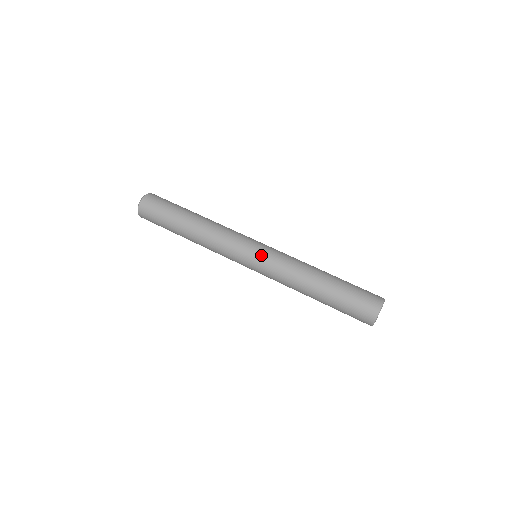
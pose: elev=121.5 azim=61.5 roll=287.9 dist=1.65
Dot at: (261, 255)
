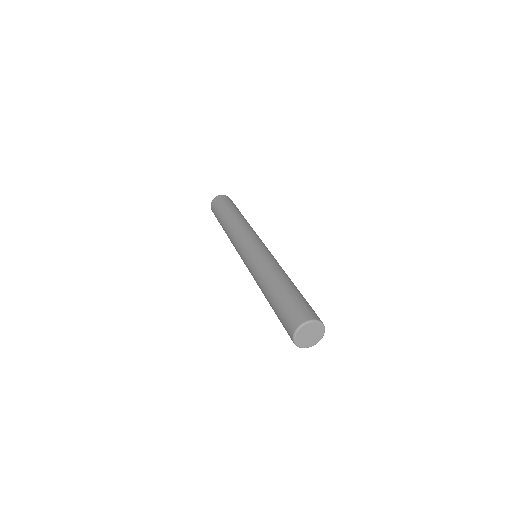
Dot at: (254, 249)
